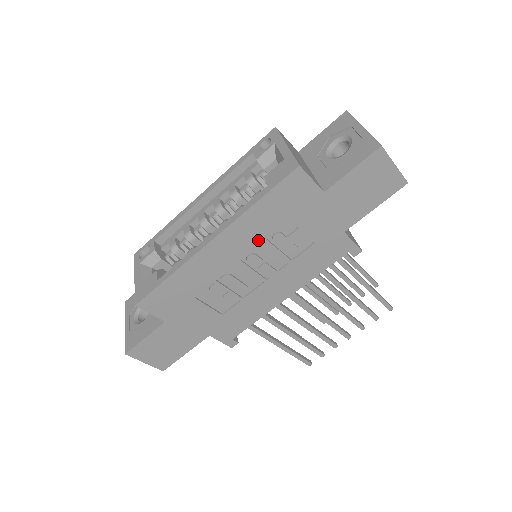
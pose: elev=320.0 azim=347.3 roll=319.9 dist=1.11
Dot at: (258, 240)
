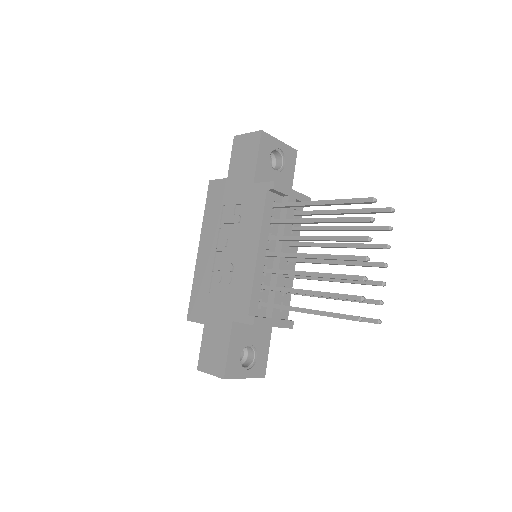
Dot at: (217, 230)
